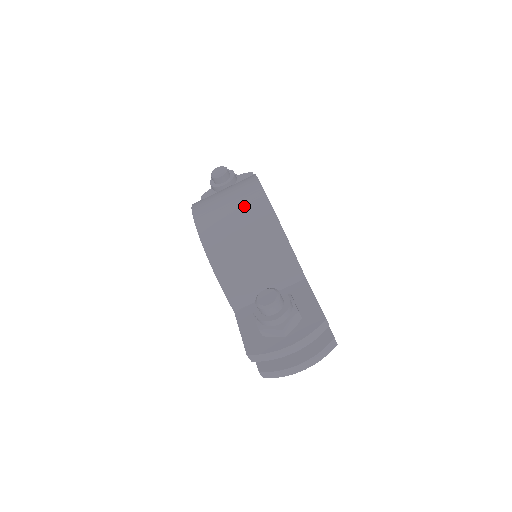
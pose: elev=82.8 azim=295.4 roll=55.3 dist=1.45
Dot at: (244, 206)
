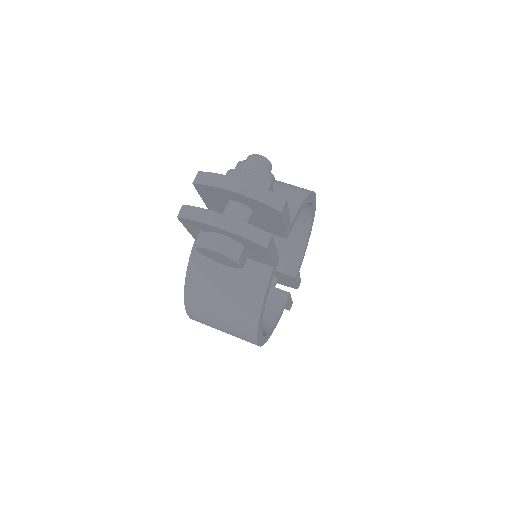
Dot at: occluded
